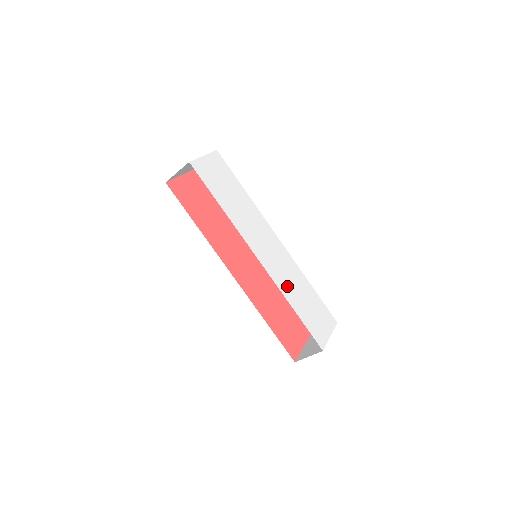
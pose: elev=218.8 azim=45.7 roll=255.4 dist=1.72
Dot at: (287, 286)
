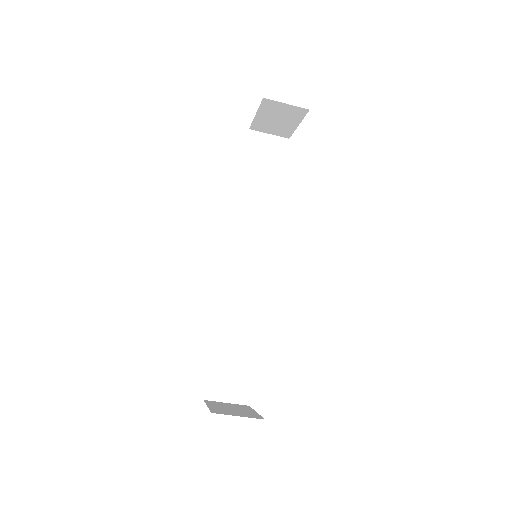
Dot at: occluded
